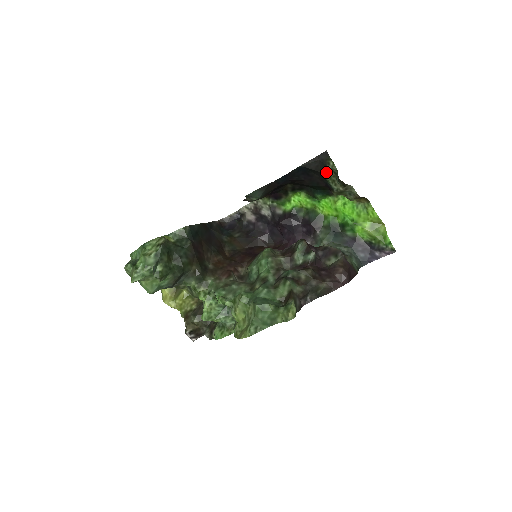
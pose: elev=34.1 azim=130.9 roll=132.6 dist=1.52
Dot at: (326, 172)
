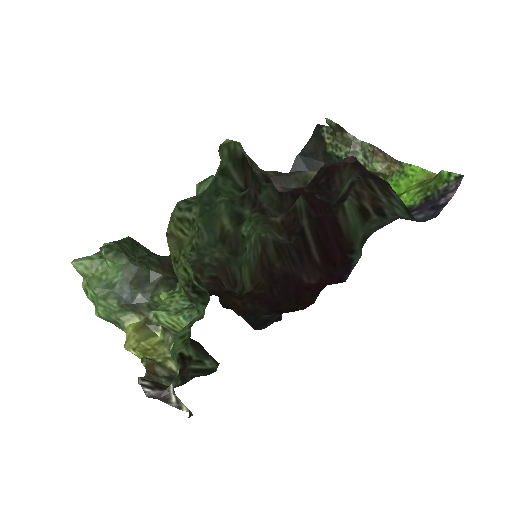
Dot at: (325, 143)
